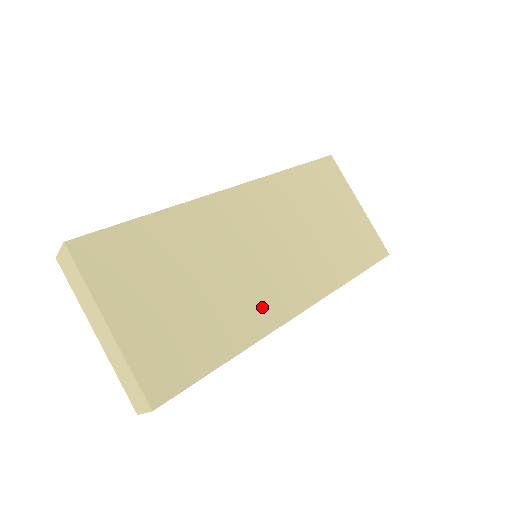
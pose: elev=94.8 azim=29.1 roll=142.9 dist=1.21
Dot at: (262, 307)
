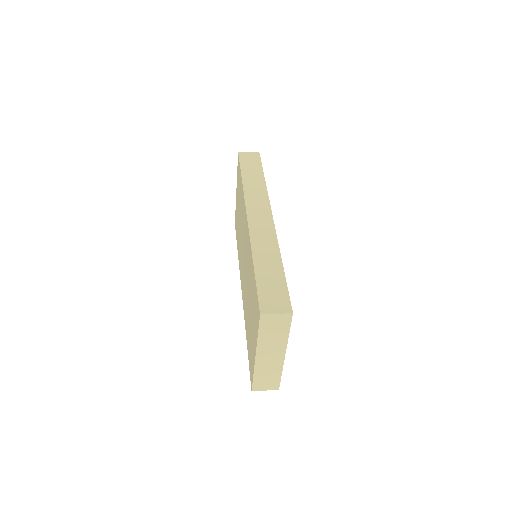
Dot at: occluded
